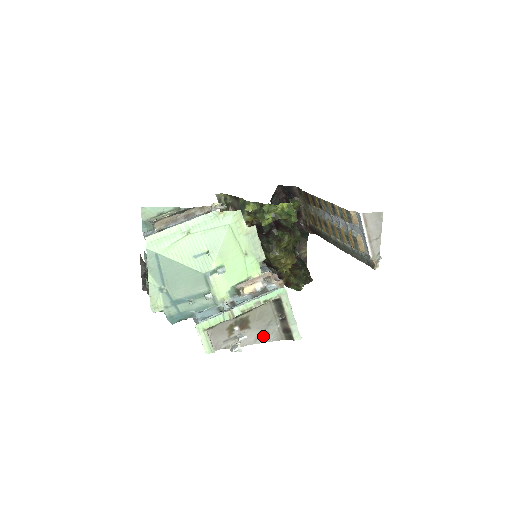
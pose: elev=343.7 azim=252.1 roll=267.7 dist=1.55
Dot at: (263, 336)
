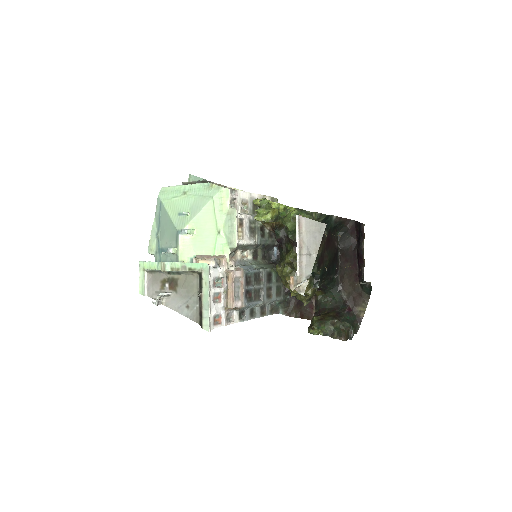
Dot at: (184, 307)
